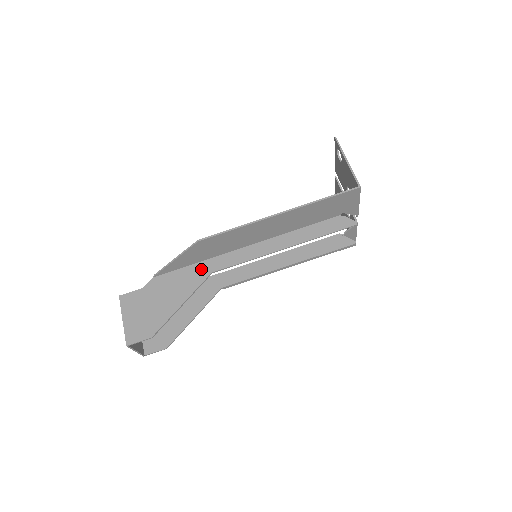
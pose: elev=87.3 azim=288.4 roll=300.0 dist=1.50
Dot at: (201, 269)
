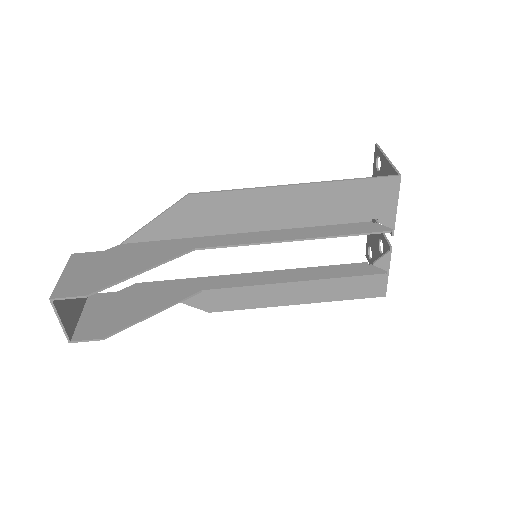
Dot at: (183, 244)
